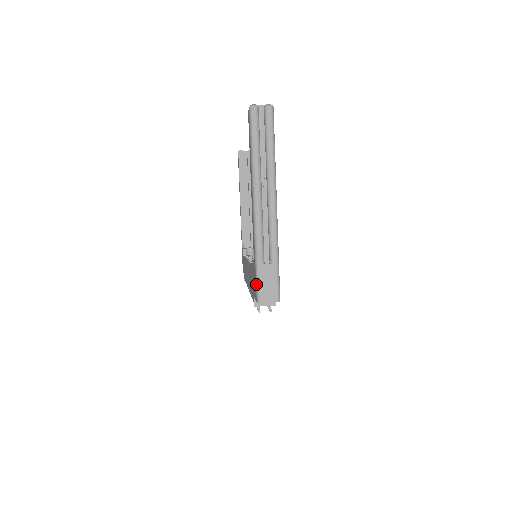
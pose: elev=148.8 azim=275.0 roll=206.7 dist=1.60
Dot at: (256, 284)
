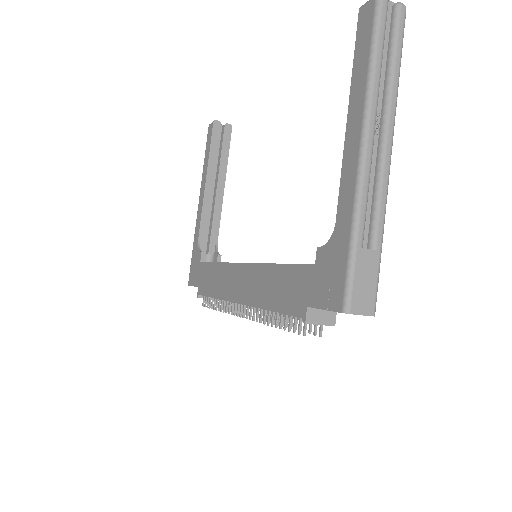
Dot at: (346, 280)
